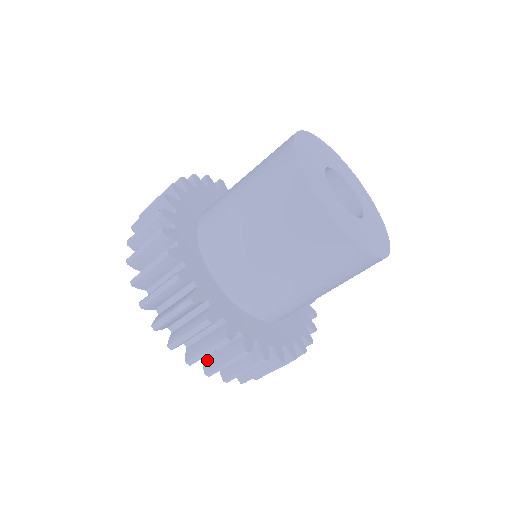
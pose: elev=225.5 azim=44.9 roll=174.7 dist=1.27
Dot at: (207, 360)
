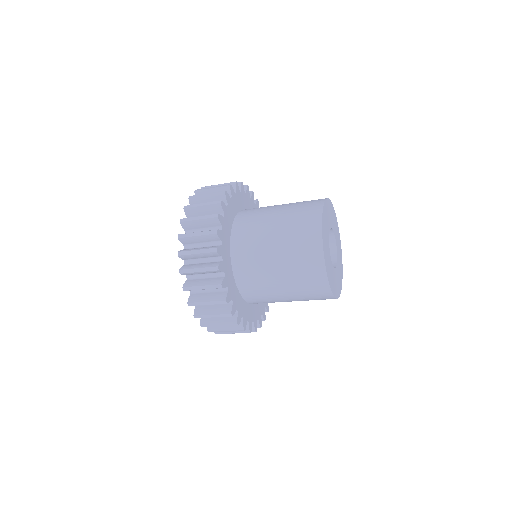
Dot at: occluded
